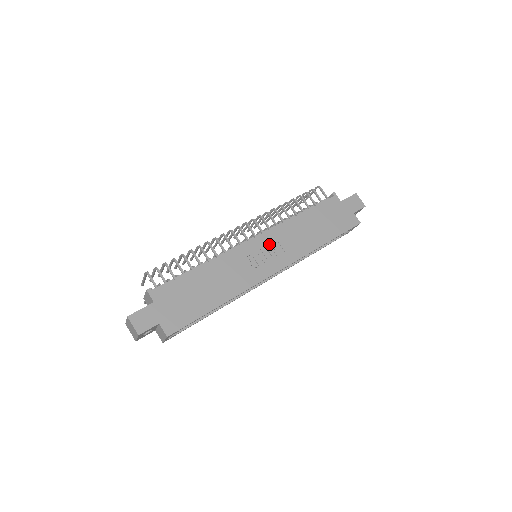
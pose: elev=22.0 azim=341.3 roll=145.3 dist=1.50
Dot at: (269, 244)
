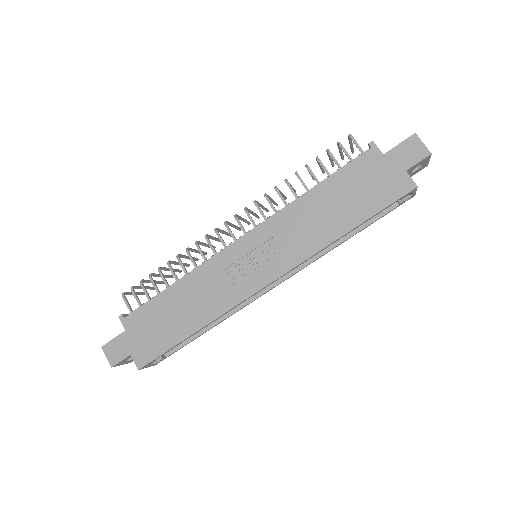
Dot at: (260, 244)
